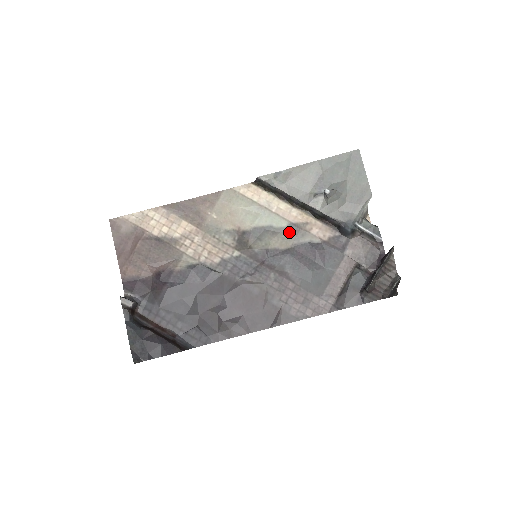
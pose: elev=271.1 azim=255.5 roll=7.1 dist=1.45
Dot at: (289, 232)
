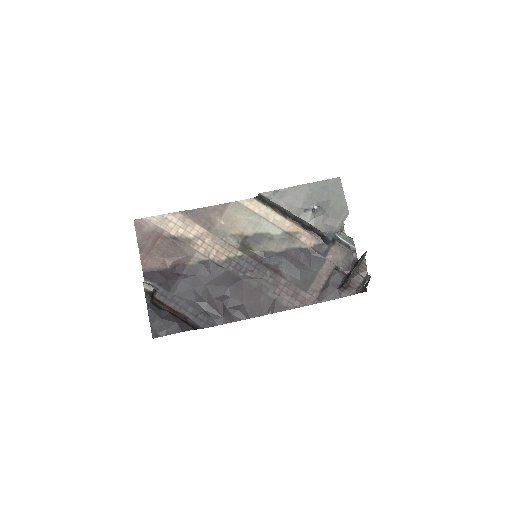
Dot at: (283, 239)
